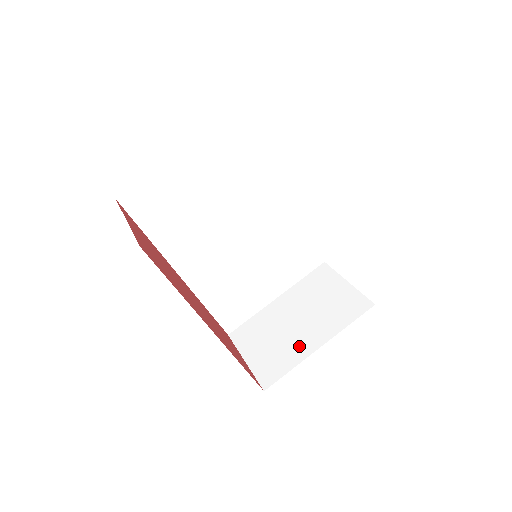
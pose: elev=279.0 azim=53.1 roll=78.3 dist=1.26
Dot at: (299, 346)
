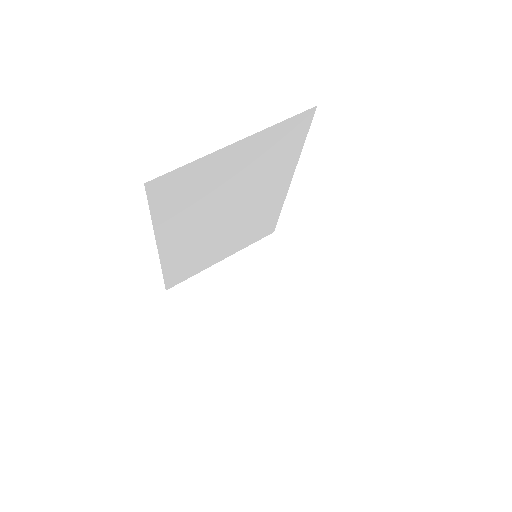
Dot at: (247, 324)
